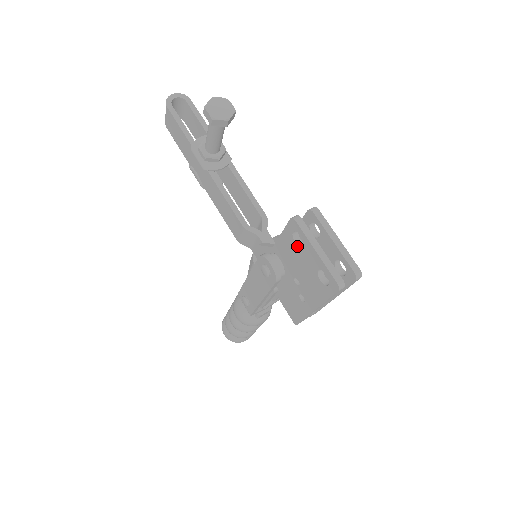
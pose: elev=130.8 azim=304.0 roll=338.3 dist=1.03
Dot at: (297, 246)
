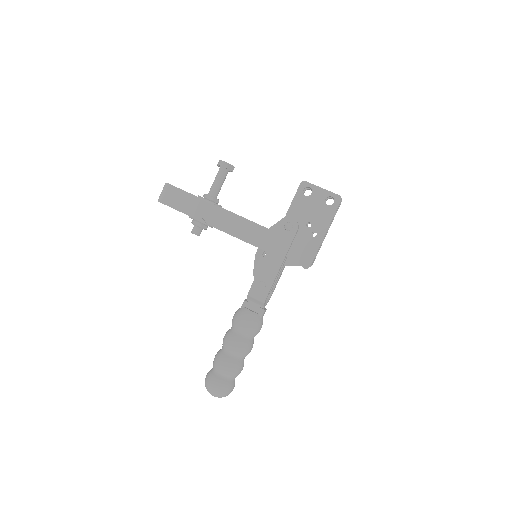
Dot at: (307, 197)
